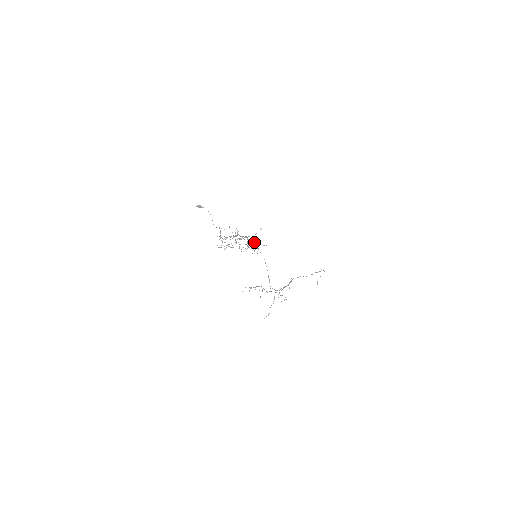
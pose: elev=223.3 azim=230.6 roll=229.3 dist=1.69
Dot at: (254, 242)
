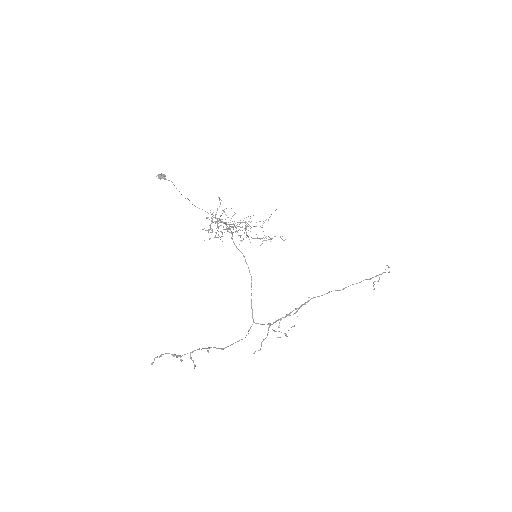
Dot at: (256, 234)
